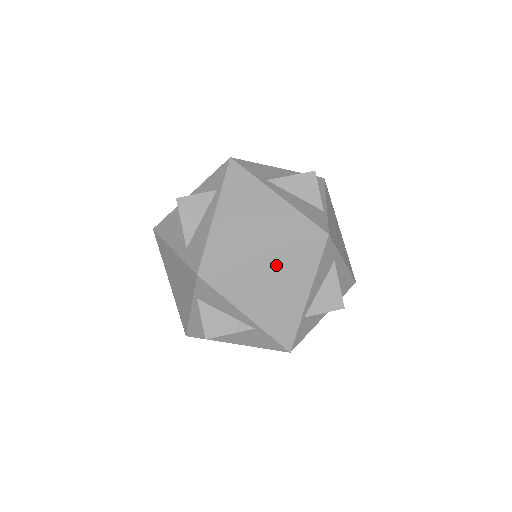
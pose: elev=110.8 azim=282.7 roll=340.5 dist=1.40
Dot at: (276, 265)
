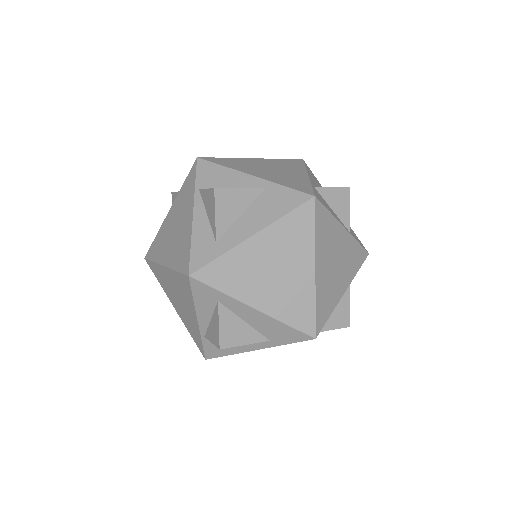
Dot at: (267, 163)
